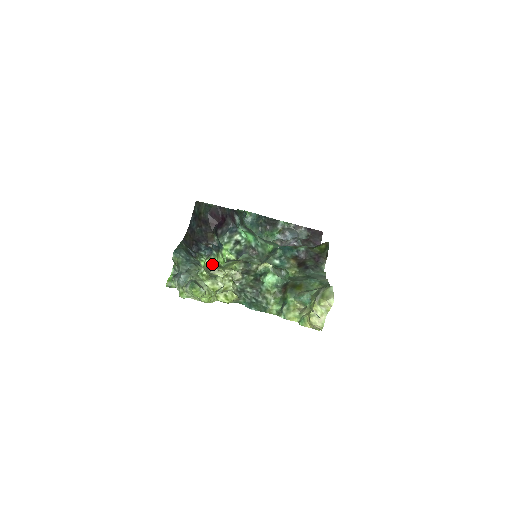
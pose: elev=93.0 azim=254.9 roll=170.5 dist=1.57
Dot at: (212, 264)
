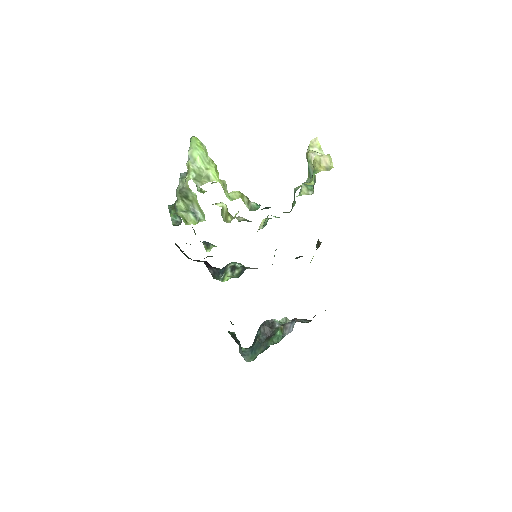
Dot at: occluded
